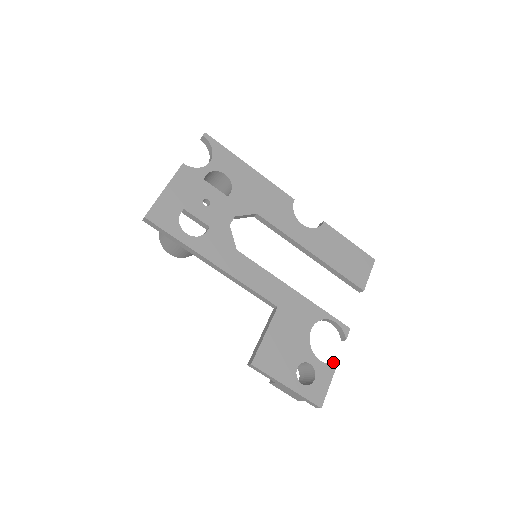
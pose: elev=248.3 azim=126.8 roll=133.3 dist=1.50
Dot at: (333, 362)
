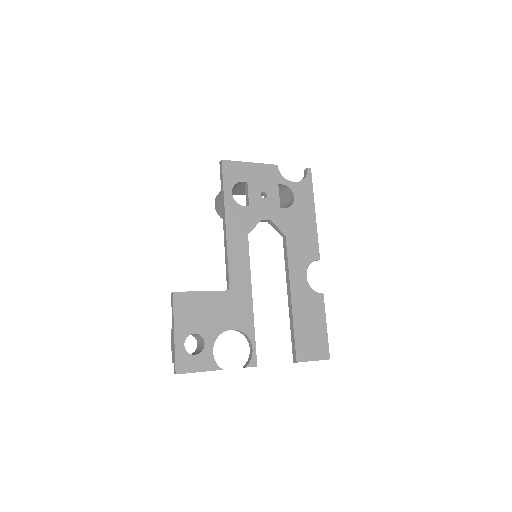
Dot at: occluded
